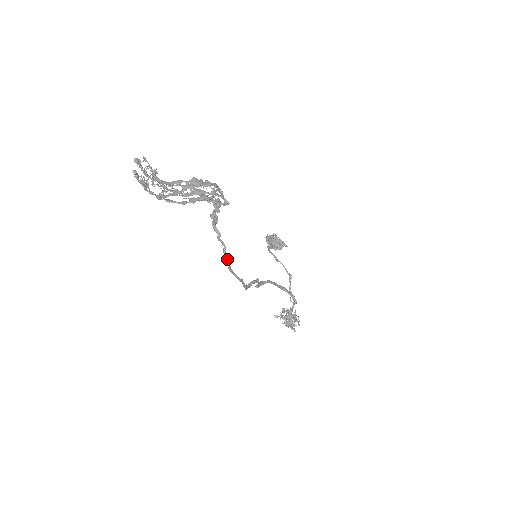
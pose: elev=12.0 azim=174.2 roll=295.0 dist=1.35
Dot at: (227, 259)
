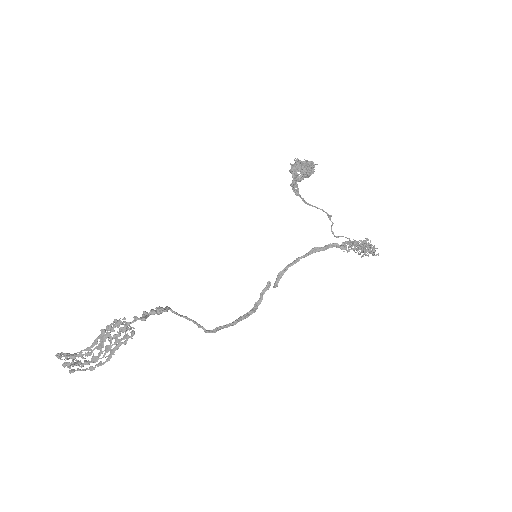
Dot at: occluded
